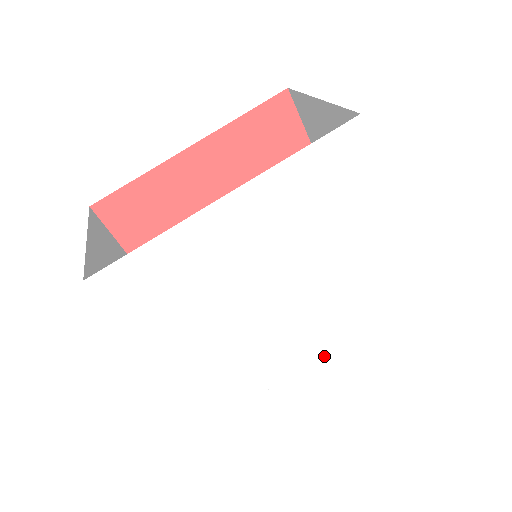
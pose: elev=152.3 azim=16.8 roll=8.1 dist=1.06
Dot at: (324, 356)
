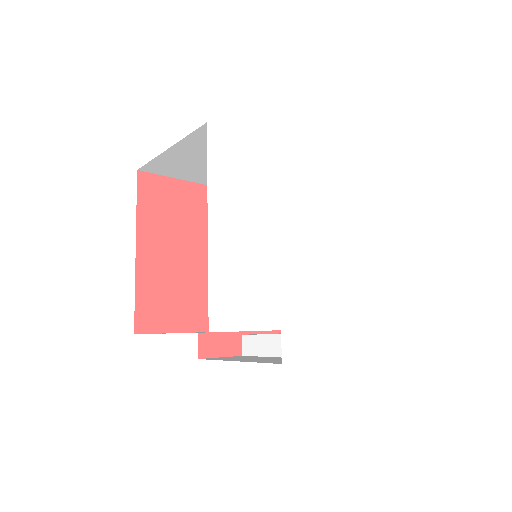
Dot at: (309, 330)
